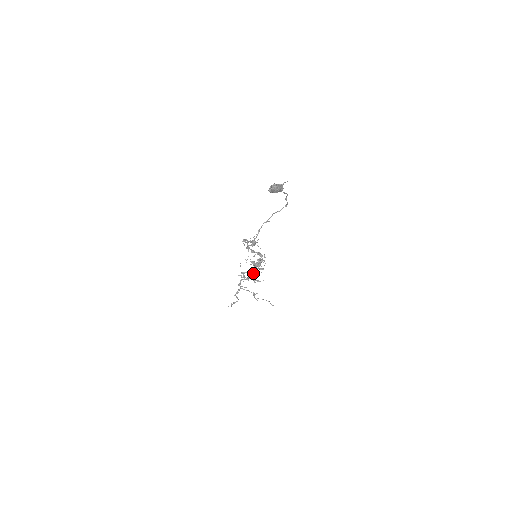
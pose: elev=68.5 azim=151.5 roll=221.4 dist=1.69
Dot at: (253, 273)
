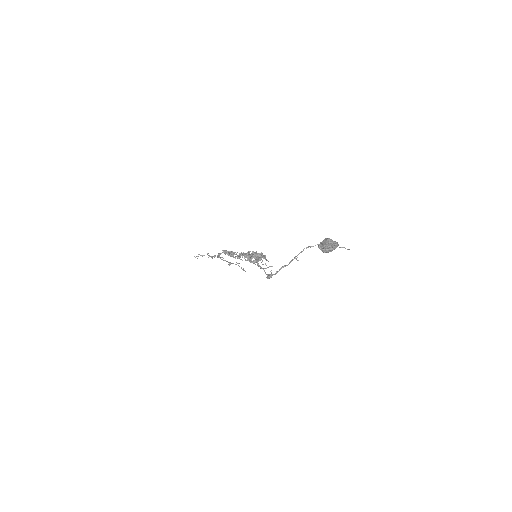
Dot at: occluded
